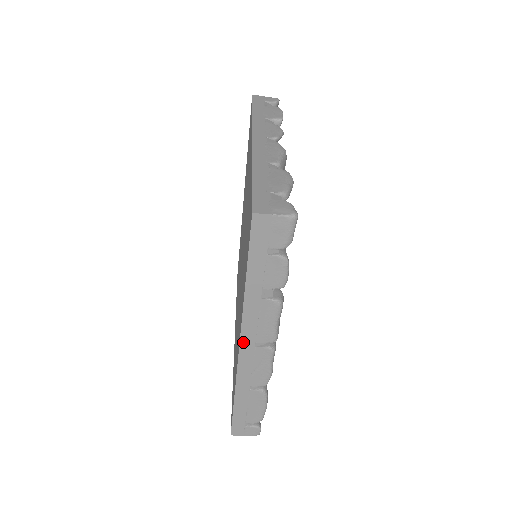
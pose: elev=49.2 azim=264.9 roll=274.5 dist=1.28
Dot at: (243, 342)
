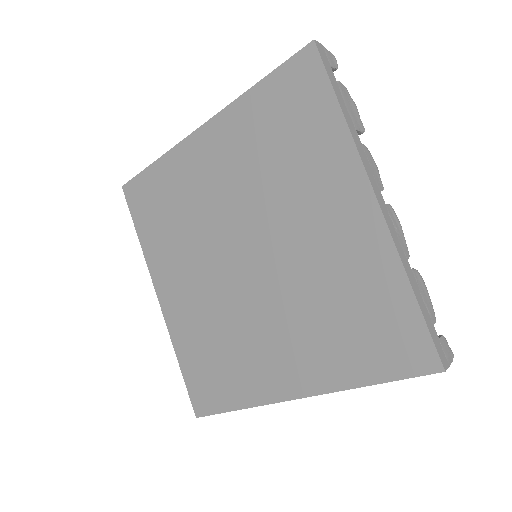
Dot at: (303, 397)
